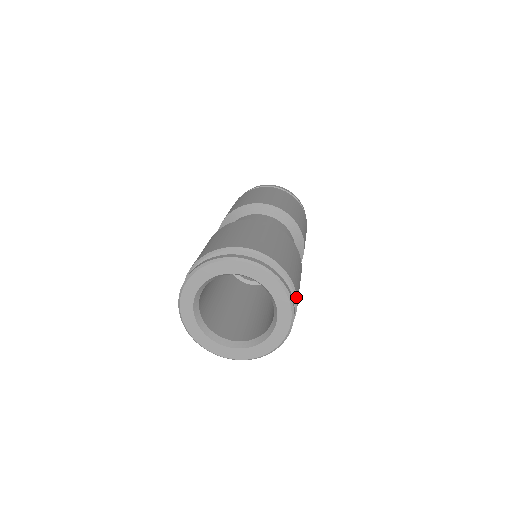
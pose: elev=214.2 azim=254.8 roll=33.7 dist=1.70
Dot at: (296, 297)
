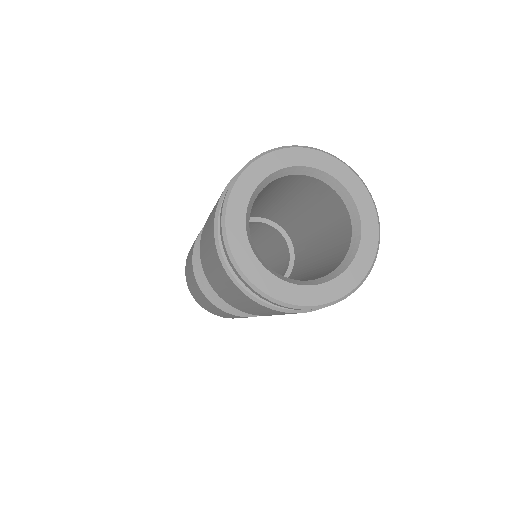
Dot at: occluded
